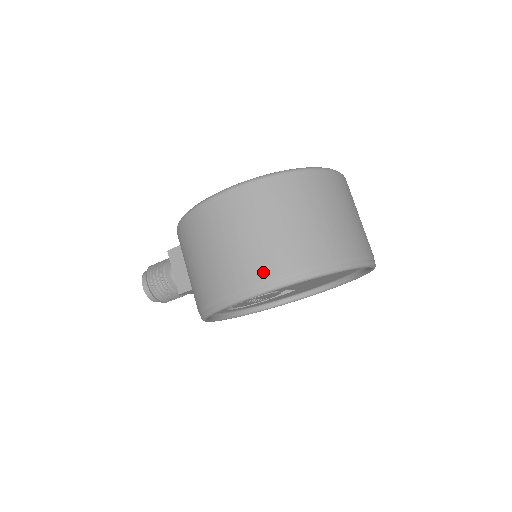
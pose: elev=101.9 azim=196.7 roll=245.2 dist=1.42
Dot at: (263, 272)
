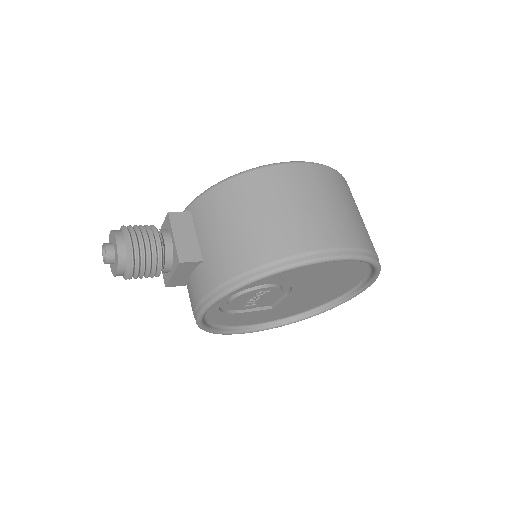
Dot at: (350, 239)
